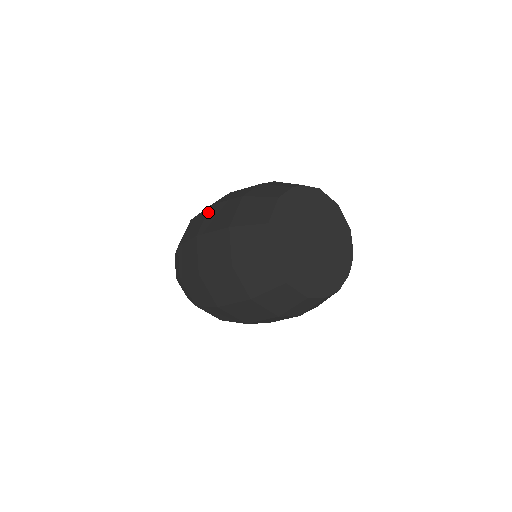
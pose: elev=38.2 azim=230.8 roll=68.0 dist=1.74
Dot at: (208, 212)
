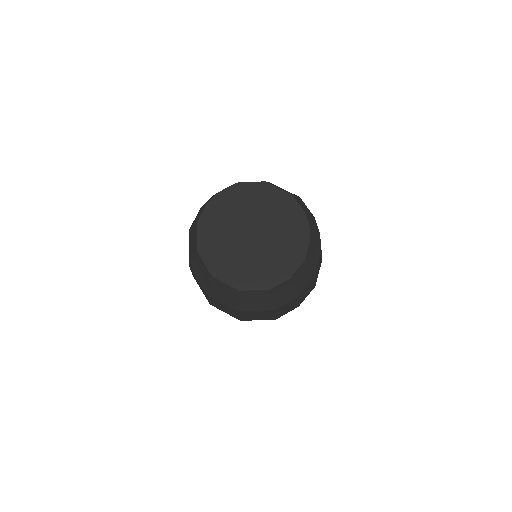
Dot at: occluded
